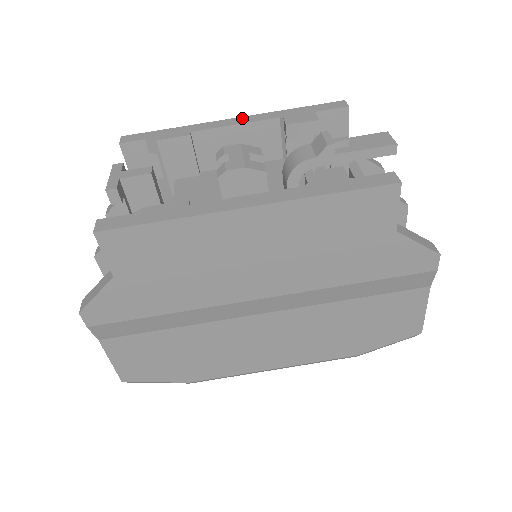
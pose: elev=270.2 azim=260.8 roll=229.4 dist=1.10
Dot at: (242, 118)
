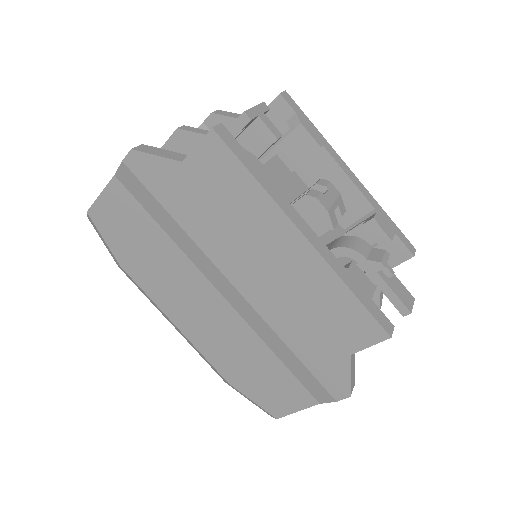
Dot at: (357, 179)
